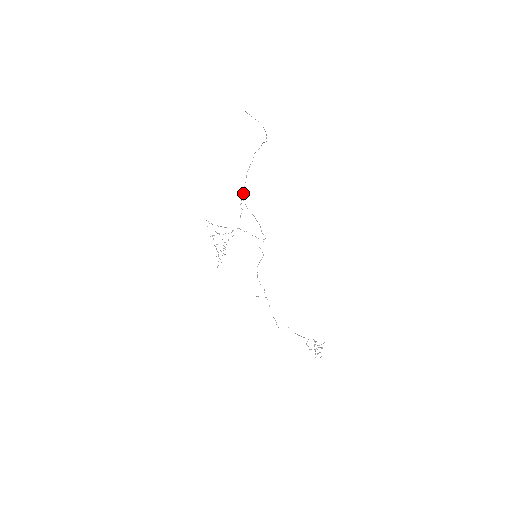
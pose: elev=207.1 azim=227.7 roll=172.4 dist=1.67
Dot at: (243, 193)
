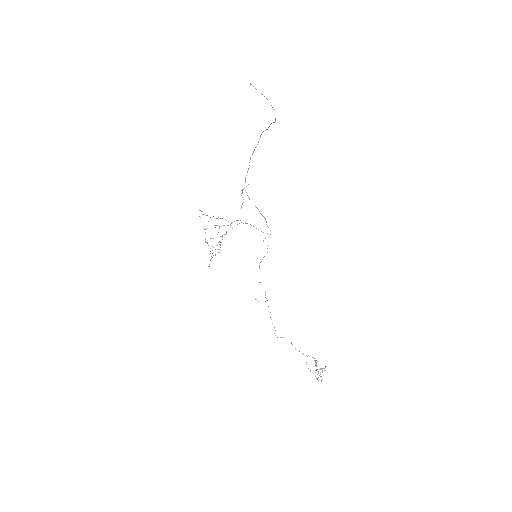
Dot at: (245, 181)
